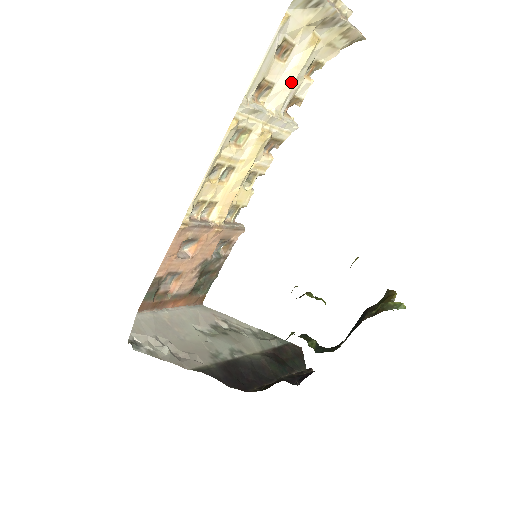
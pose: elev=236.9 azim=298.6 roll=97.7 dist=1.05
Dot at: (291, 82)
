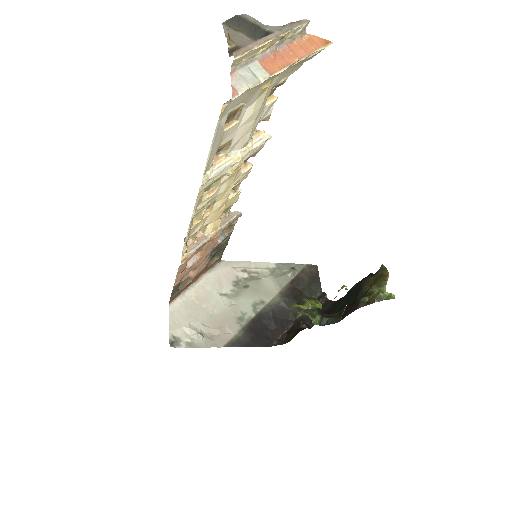
Dot at: (250, 125)
